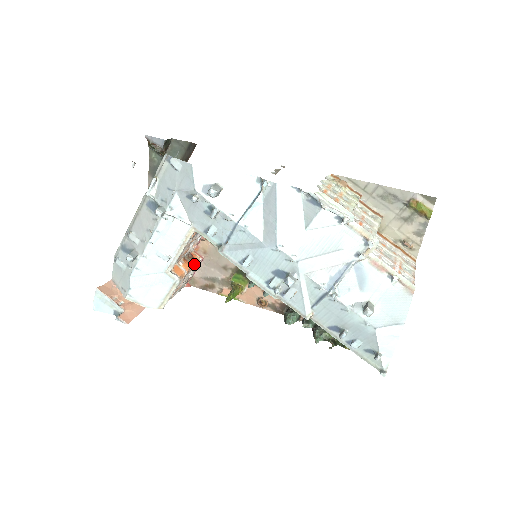
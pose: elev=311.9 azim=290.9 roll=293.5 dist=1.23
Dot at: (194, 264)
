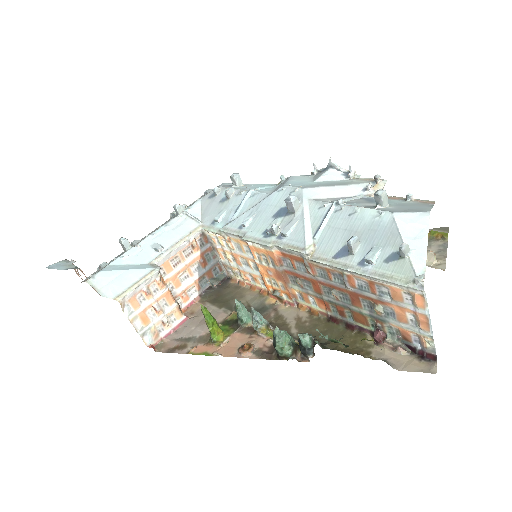
Dot at: (177, 302)
